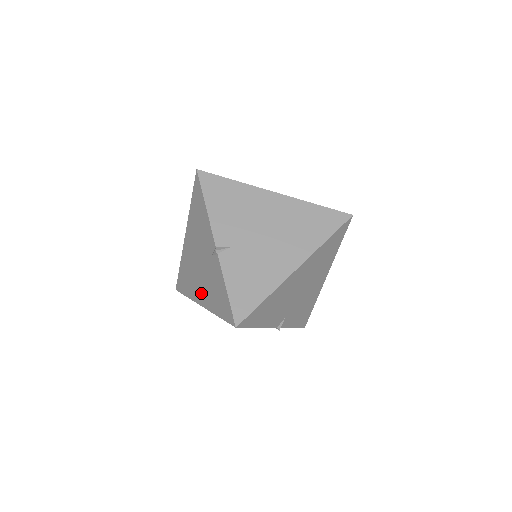
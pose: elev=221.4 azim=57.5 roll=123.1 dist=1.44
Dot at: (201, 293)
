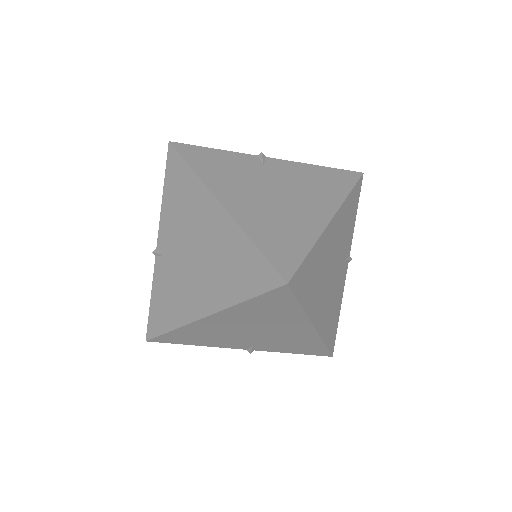
Dot at: occluded
